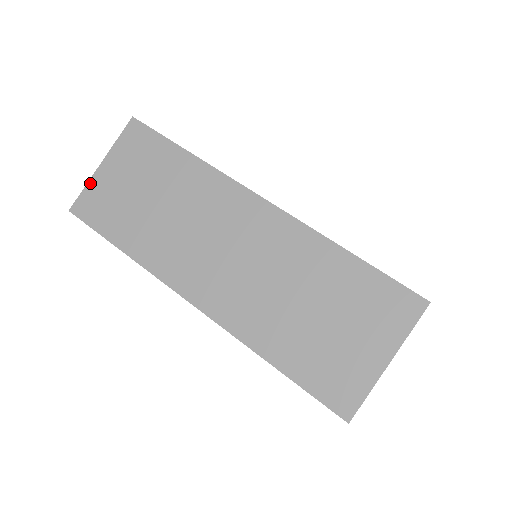
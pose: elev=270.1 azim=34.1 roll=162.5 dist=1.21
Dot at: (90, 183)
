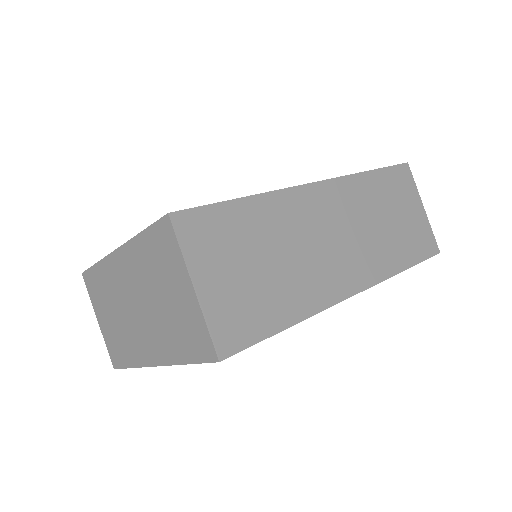
Dot at: (207, 315)
